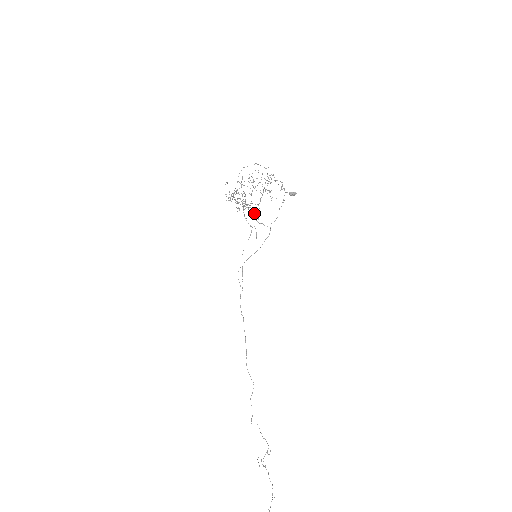
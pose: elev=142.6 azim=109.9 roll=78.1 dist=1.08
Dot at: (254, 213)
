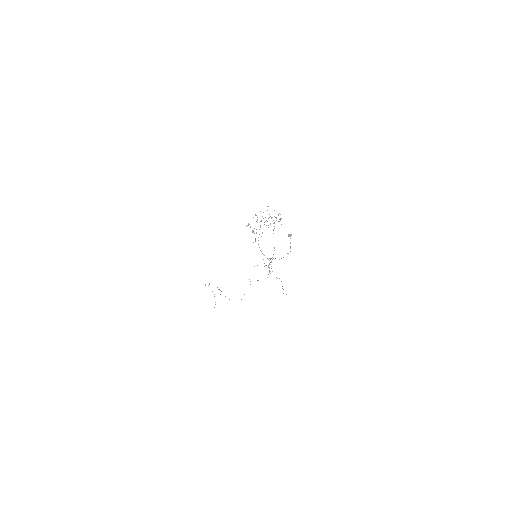
Dot at: occluded
